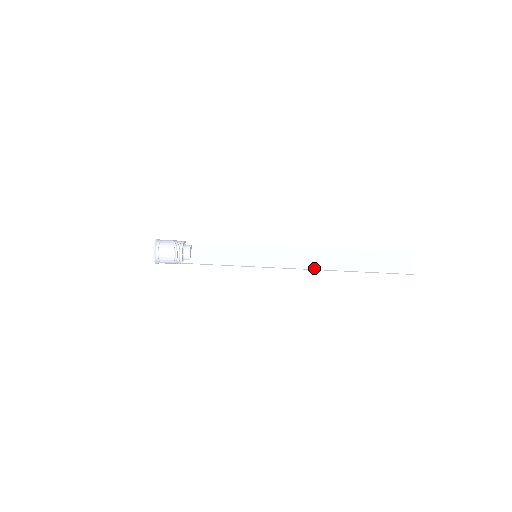
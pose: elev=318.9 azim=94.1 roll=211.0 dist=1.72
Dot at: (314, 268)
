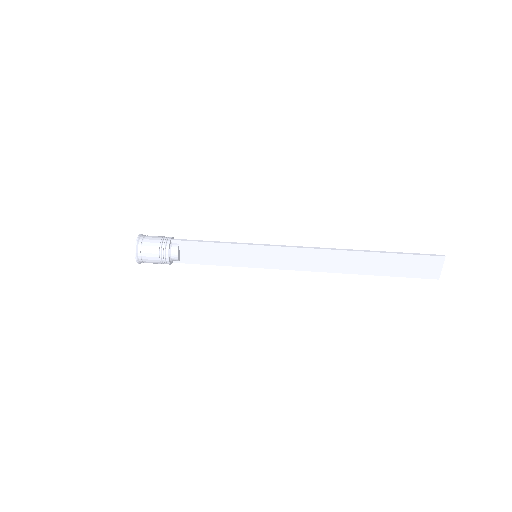
Dot at: (323, 271)
